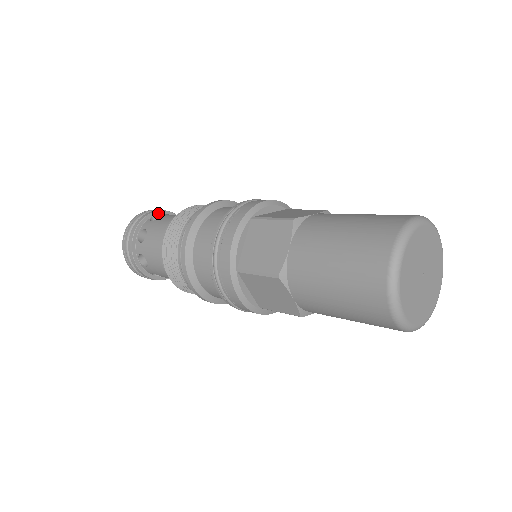
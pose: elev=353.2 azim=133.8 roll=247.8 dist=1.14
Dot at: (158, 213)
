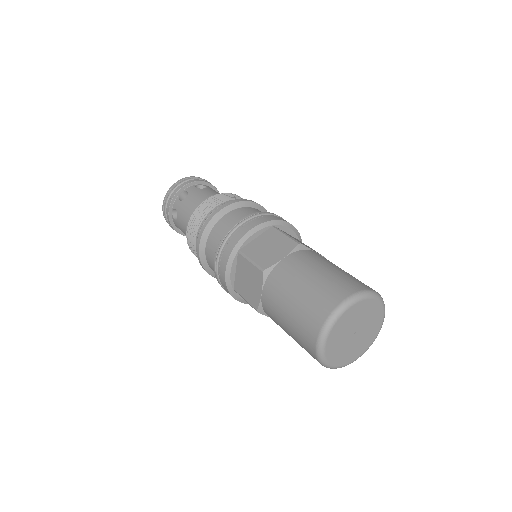
Dot at: (184, 188)
